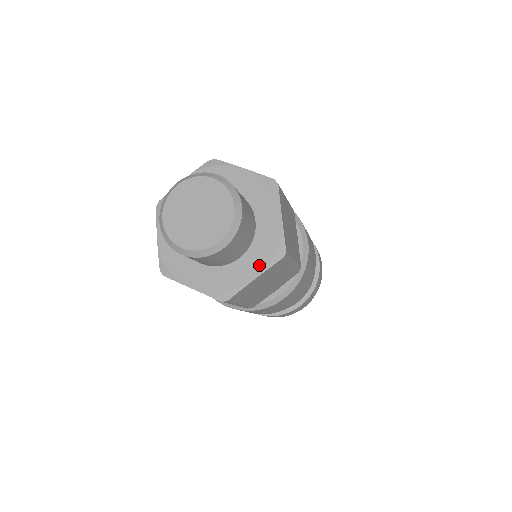
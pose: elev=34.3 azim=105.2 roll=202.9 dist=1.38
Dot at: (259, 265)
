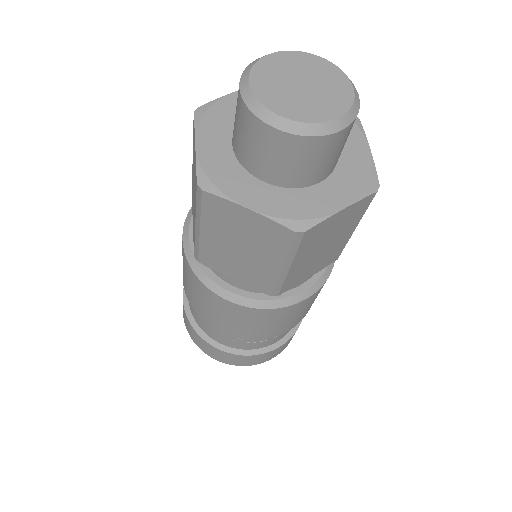
Dot at: (348, 194)
